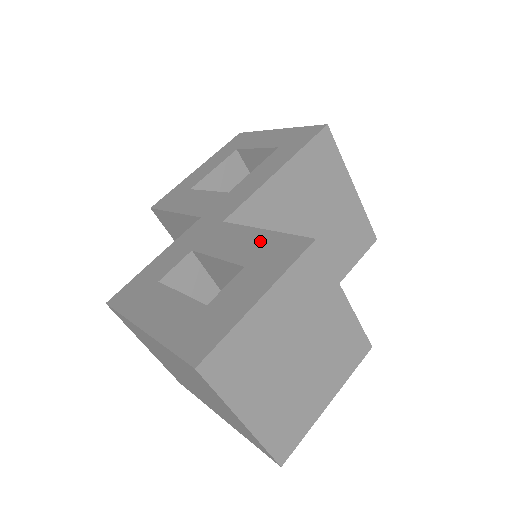
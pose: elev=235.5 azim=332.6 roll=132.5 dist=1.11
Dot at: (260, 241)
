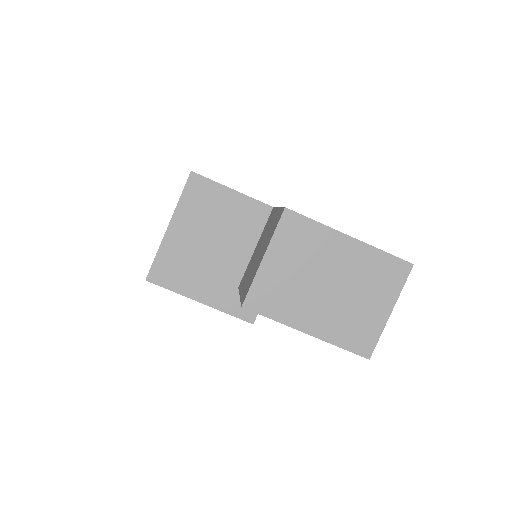
Dot at: occluded
